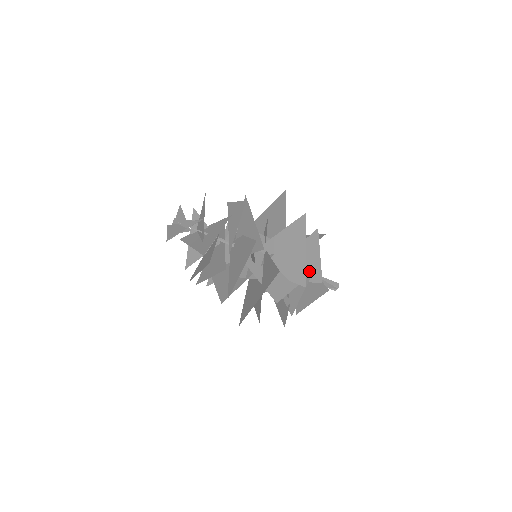
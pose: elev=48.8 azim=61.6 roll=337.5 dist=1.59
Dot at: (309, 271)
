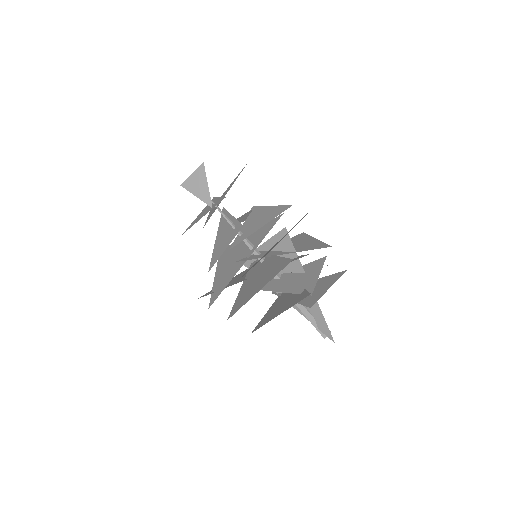
Dot at: occluded
